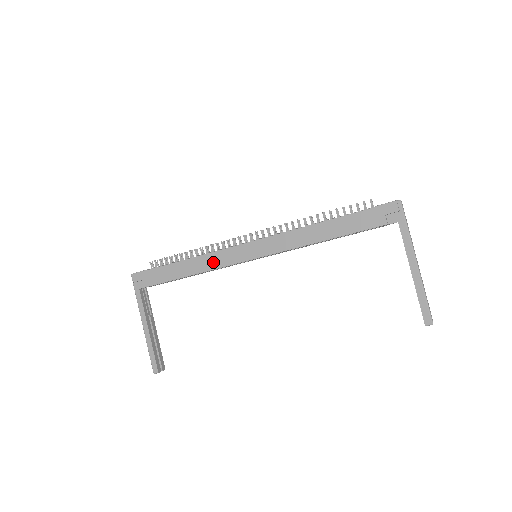
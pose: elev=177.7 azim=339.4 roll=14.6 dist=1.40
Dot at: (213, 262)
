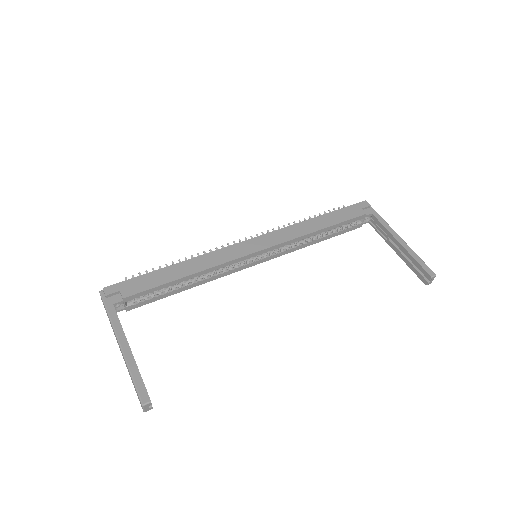
Dot at: (214, 260)
